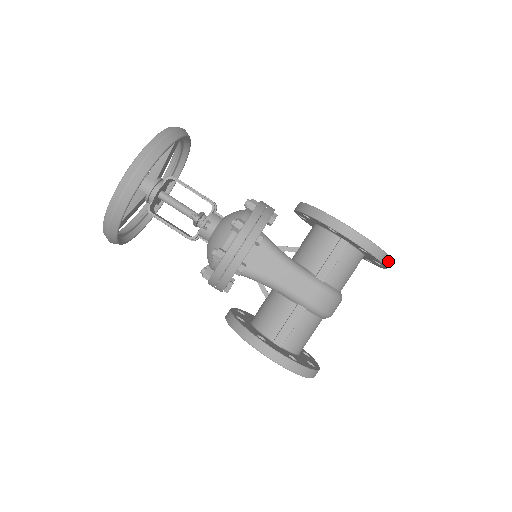
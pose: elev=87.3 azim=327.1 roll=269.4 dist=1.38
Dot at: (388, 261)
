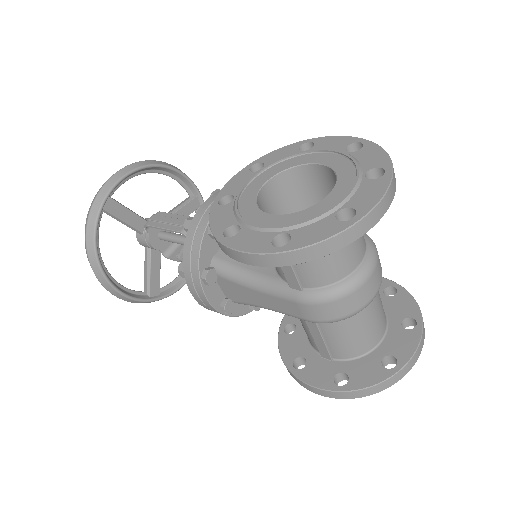
Dot at: (343, 238)
